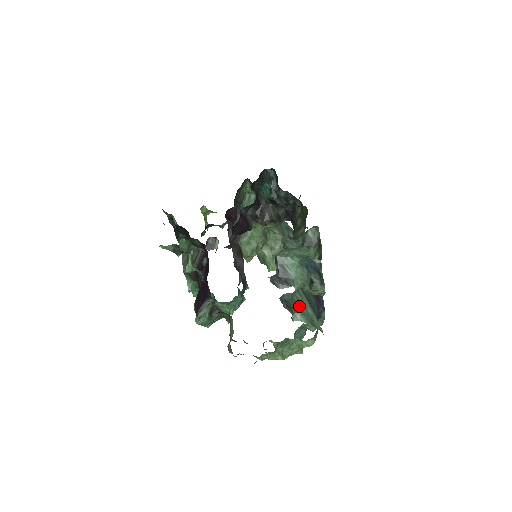
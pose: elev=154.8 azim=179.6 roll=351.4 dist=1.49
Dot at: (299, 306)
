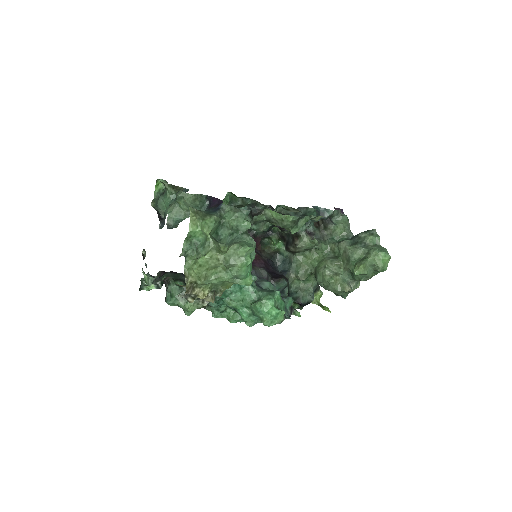
Dot at: occluded
